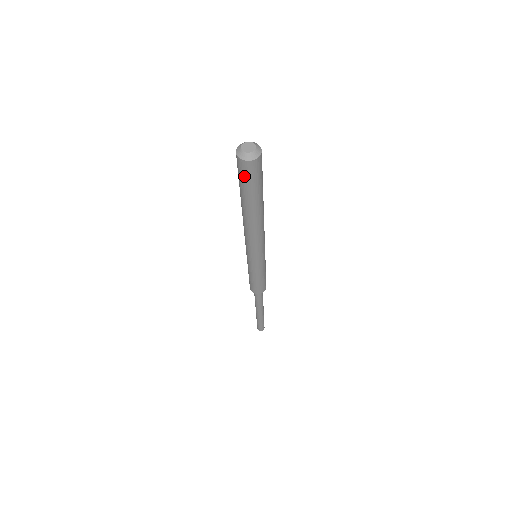
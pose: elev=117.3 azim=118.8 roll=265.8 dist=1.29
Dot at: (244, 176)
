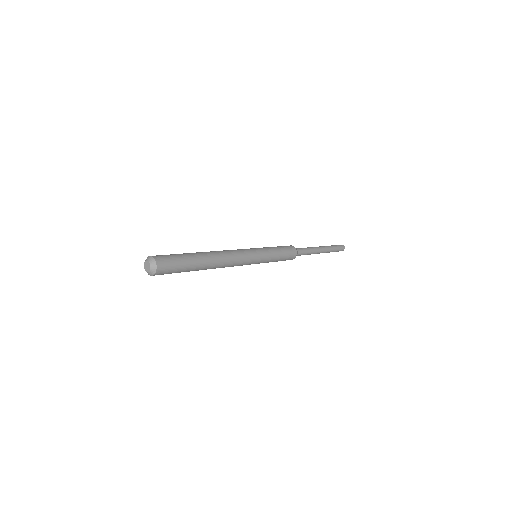
Dot at: occluded
